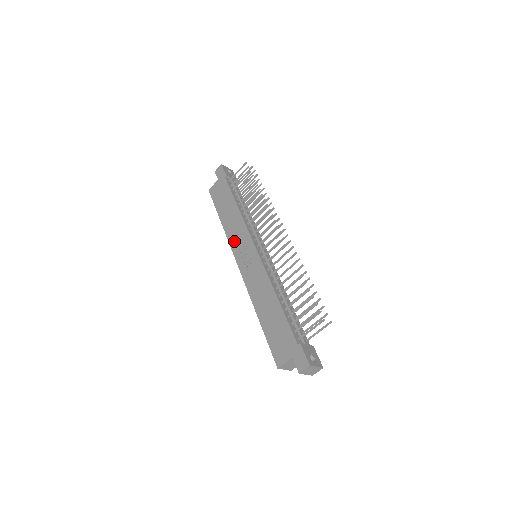
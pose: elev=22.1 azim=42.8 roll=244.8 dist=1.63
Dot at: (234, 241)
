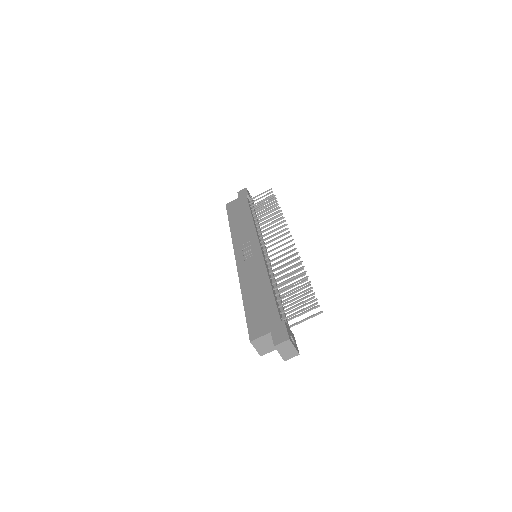
Dot at: (238, 240)
